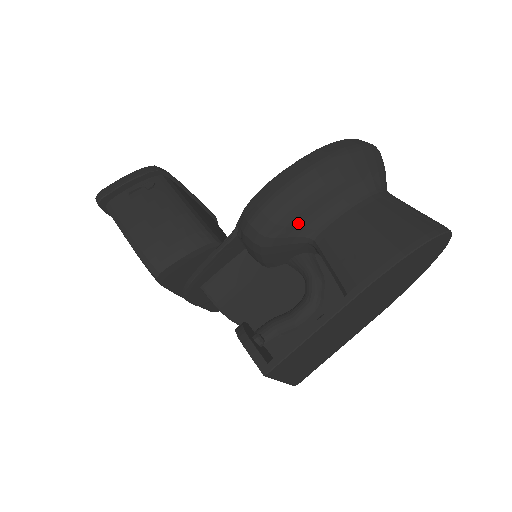
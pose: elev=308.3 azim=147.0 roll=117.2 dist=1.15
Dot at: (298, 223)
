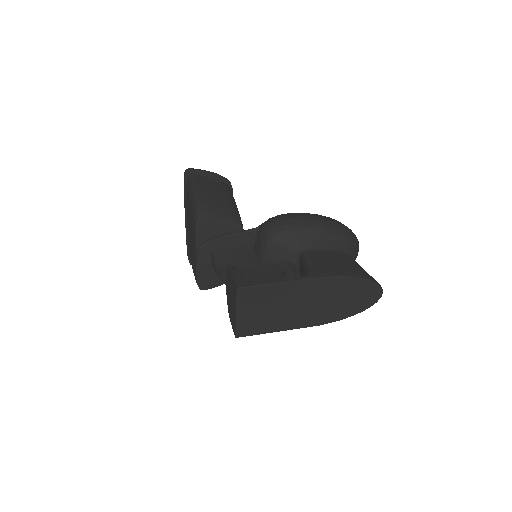
Dot at: (299, 238)
